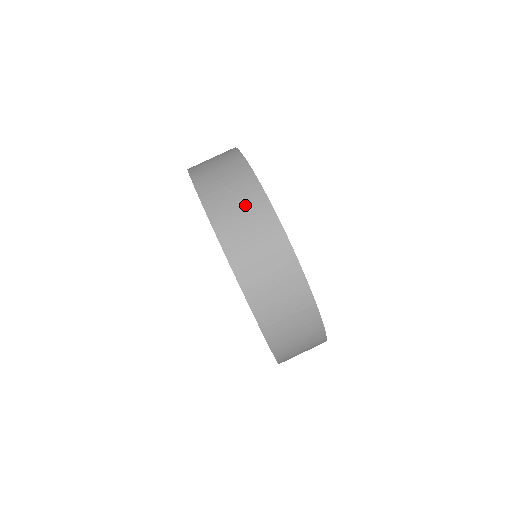
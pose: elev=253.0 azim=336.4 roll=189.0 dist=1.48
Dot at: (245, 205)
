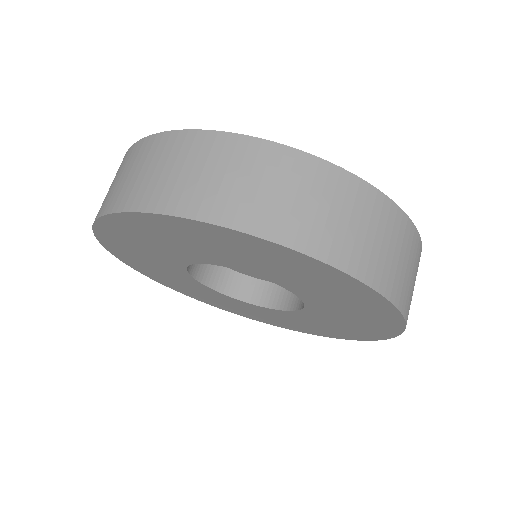
Dot at: (219, 164)
